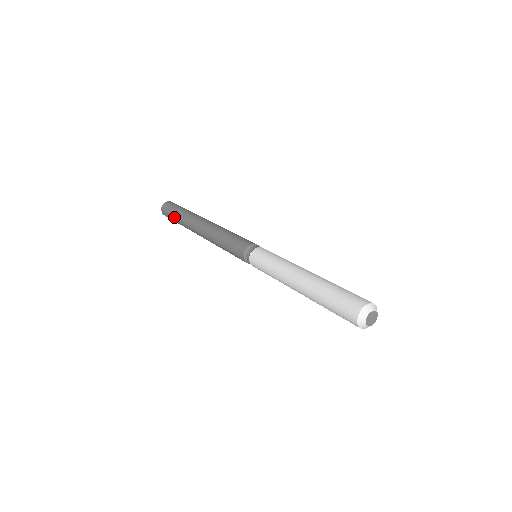
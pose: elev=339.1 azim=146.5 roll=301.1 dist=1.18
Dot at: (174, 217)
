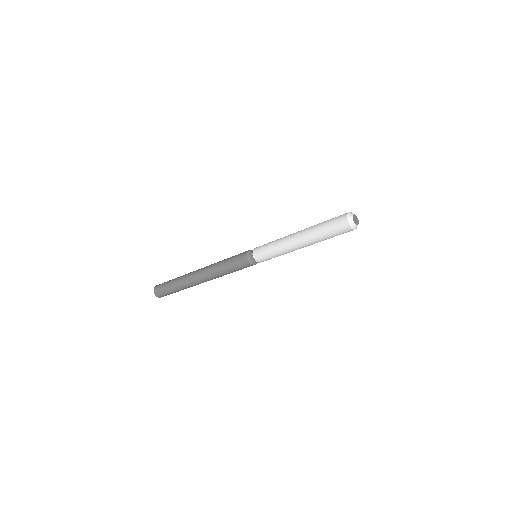
Dot at: (170, 283)
